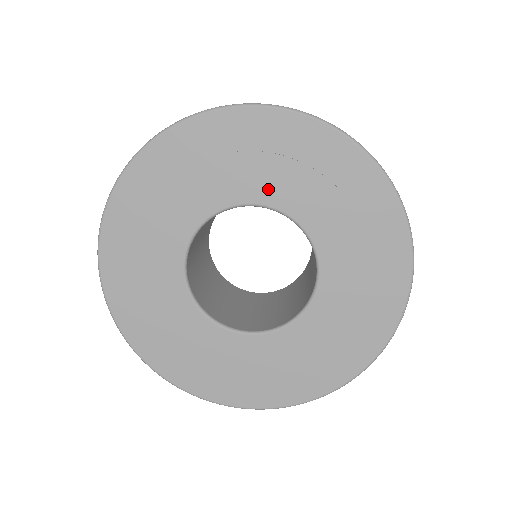
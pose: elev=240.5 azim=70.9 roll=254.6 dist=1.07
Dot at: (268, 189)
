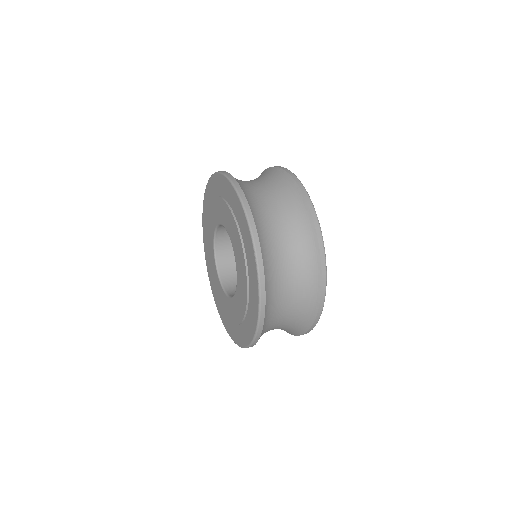
Dot at: (217, 215)
